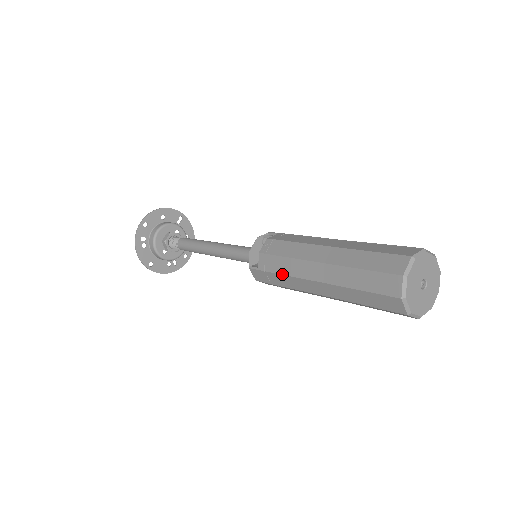
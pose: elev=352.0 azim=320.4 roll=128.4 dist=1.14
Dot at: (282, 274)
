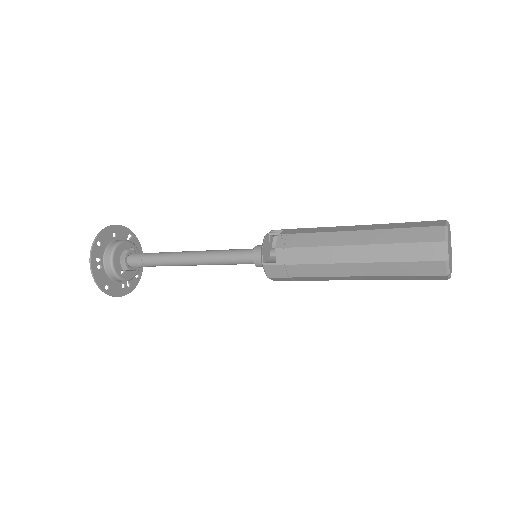
Dot at: (308, 264)
